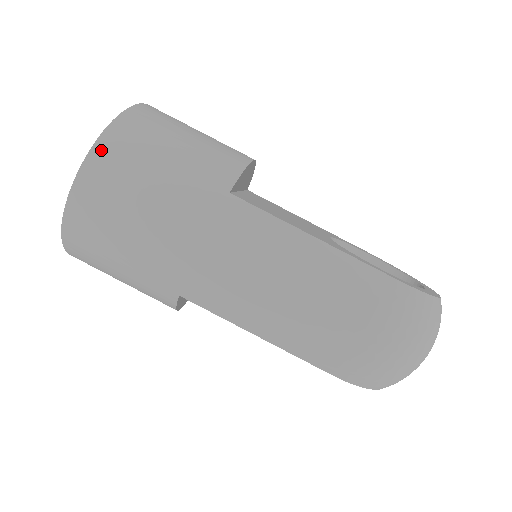
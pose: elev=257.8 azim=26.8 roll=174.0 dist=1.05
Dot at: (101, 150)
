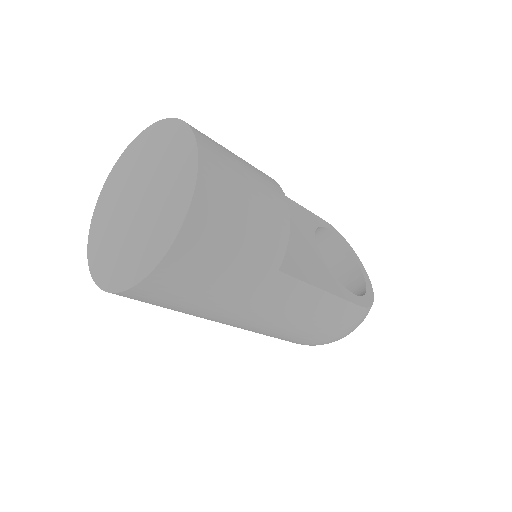
Dot at: (177, 253)
